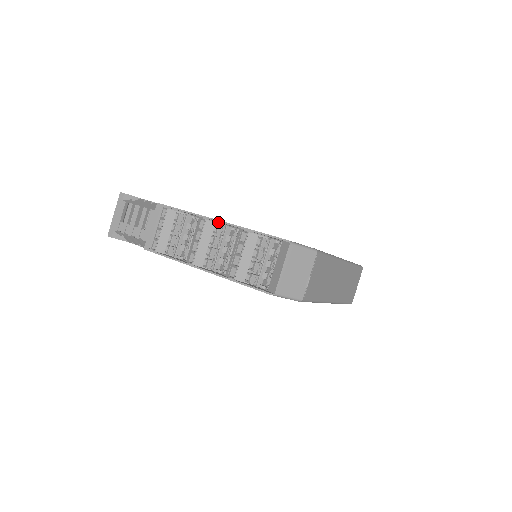
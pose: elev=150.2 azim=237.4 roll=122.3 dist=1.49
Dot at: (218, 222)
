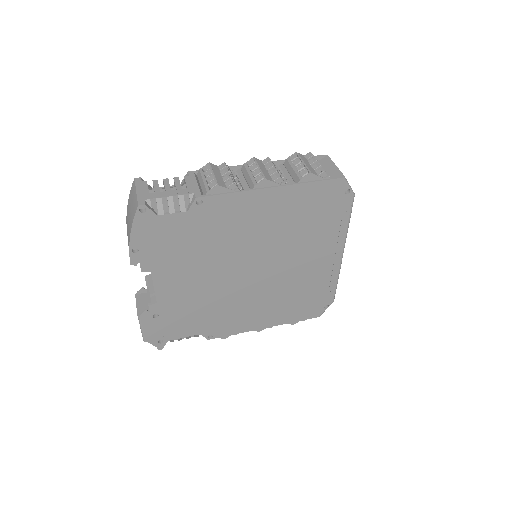
Dot at: occluded
